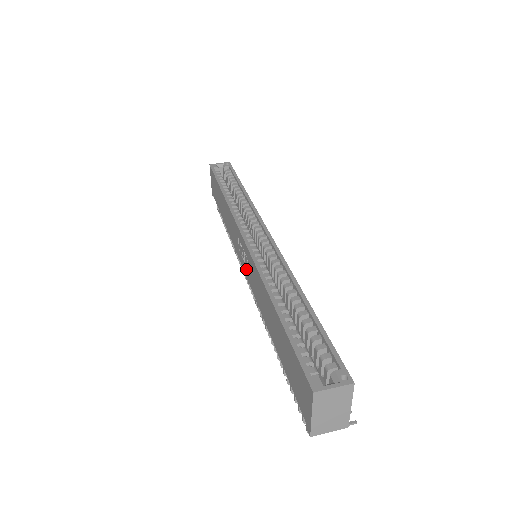
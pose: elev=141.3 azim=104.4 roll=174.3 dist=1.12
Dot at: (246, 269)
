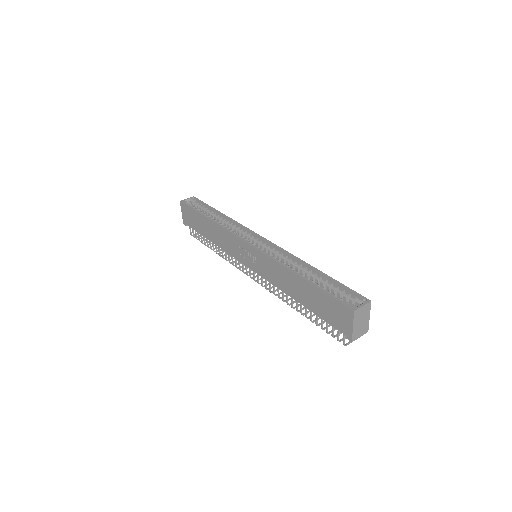
Dot at: (254, 266)
